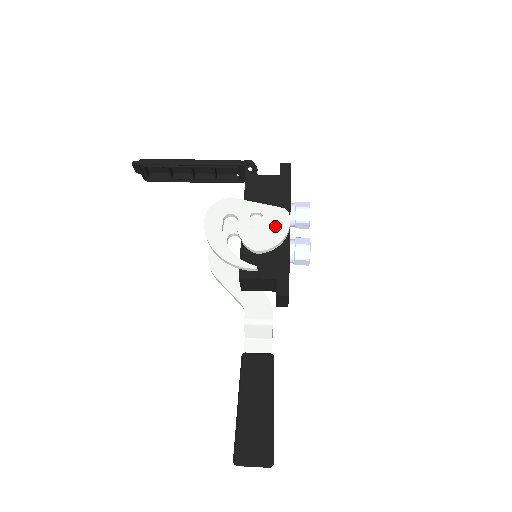
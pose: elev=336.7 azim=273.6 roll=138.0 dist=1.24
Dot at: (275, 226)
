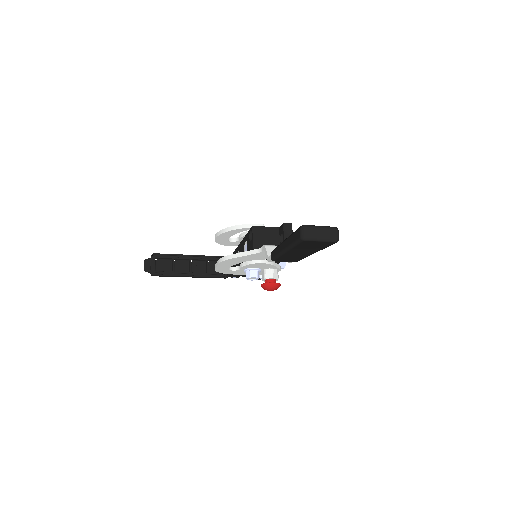
Dot at: occluded
